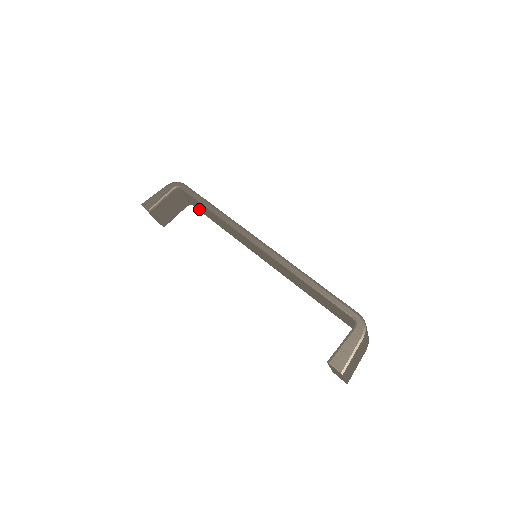
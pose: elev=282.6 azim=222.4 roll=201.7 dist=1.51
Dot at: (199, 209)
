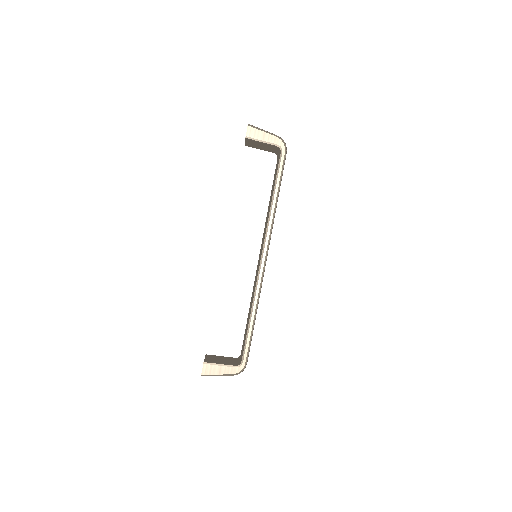
Dot at: (275, 171)
